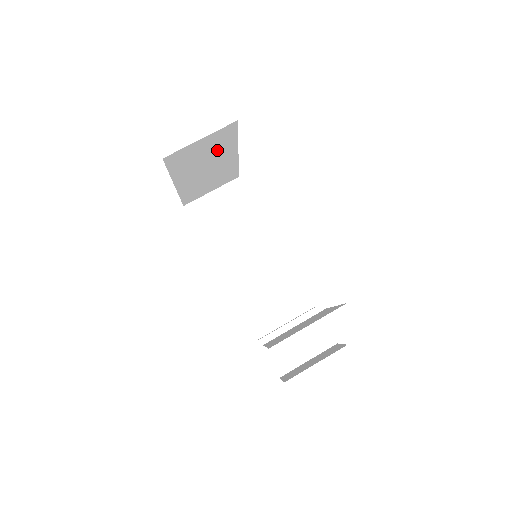
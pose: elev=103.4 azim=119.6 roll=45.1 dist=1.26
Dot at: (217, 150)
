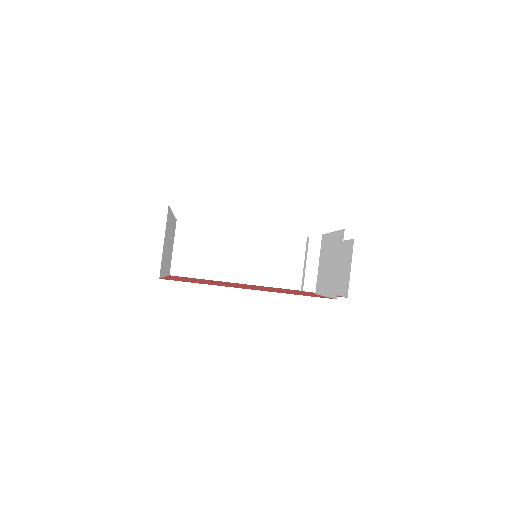
Dot at: (168, 231)
